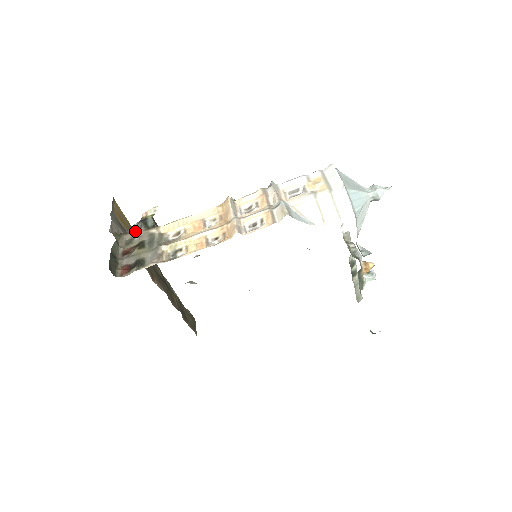
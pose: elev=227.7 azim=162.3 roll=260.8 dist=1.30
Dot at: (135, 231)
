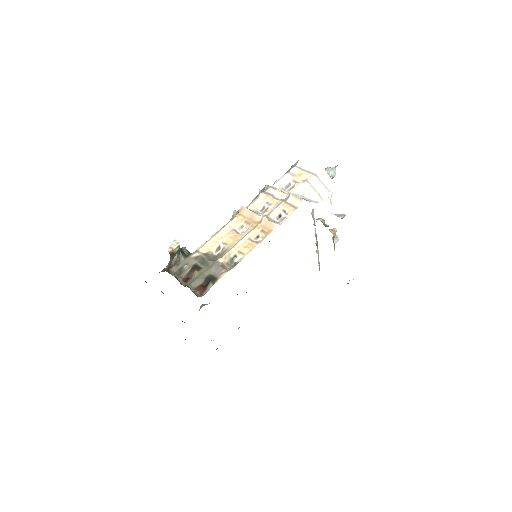
Dot at: (178, 262)
